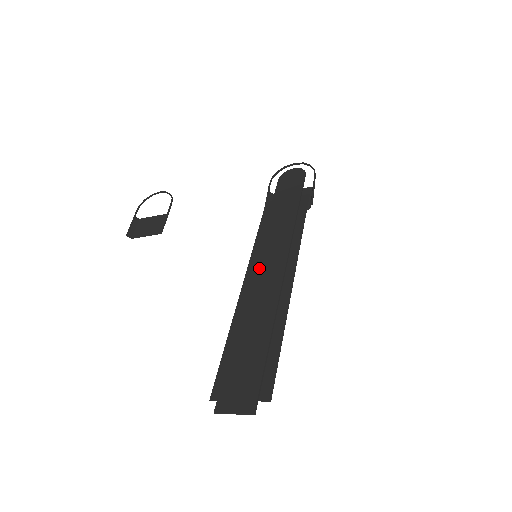
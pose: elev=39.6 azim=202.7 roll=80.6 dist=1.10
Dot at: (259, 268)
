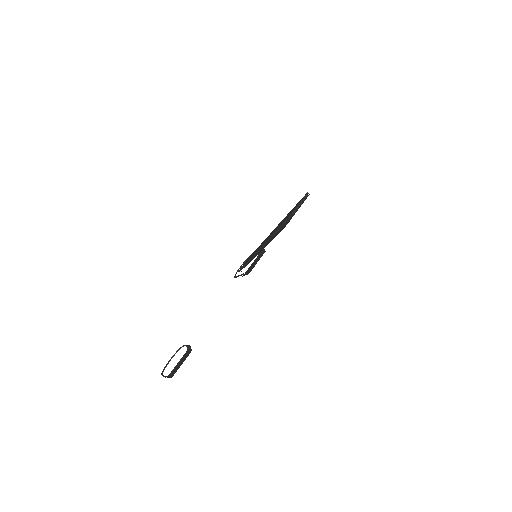
Dot at: occluded
